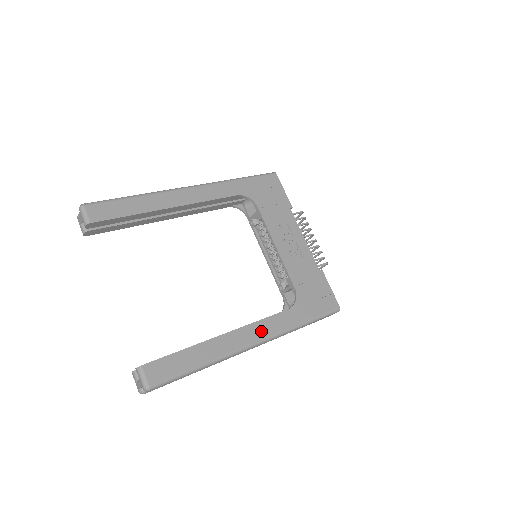
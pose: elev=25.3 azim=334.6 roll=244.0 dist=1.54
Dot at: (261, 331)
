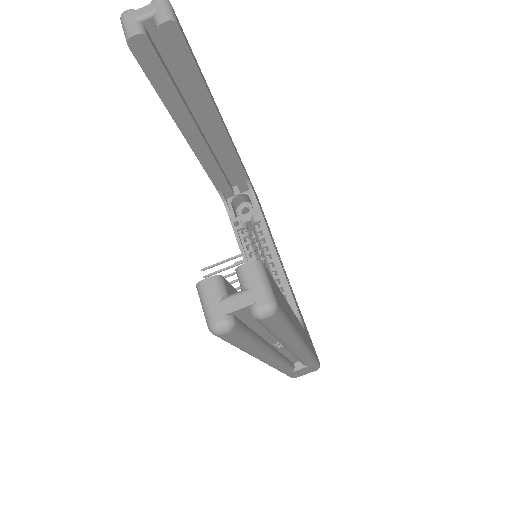
Dot at: (304, 335)
